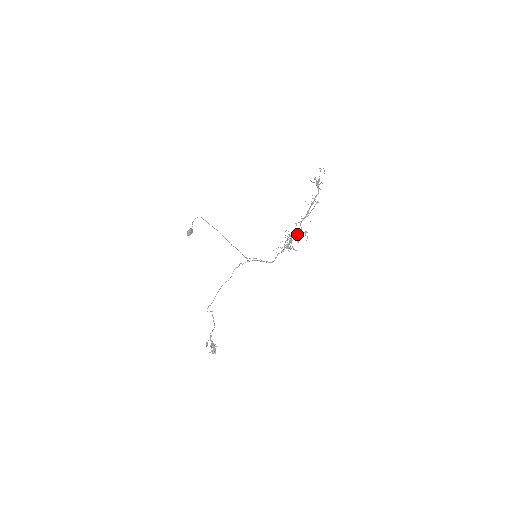
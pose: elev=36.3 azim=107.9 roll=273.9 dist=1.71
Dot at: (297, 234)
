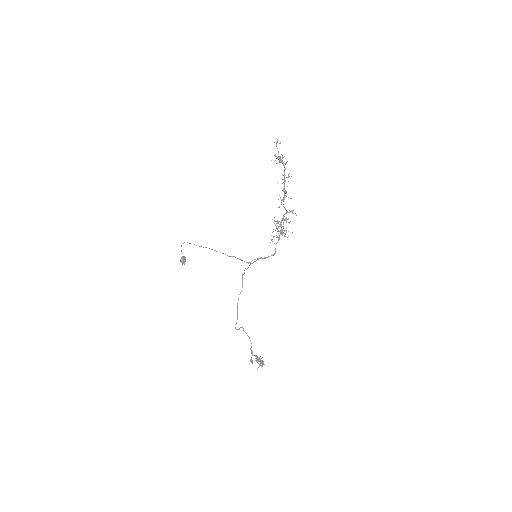
Dot at: occluded
